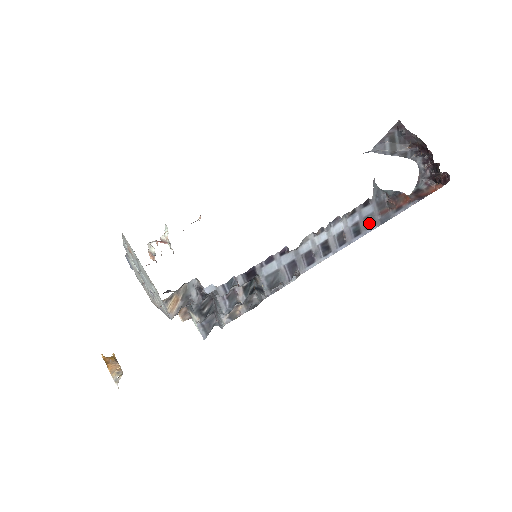
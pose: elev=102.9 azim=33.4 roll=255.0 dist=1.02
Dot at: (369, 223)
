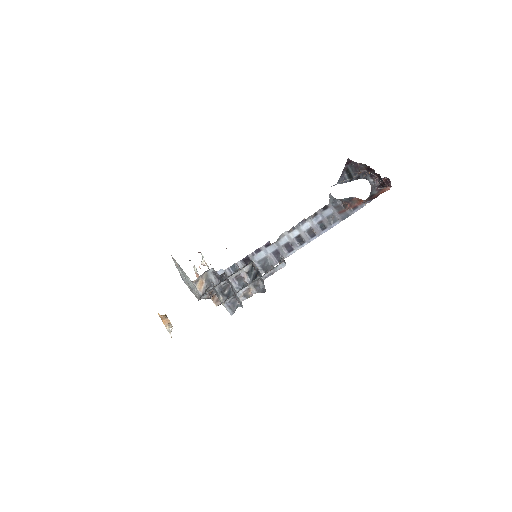
Dot at: (331, 220)
